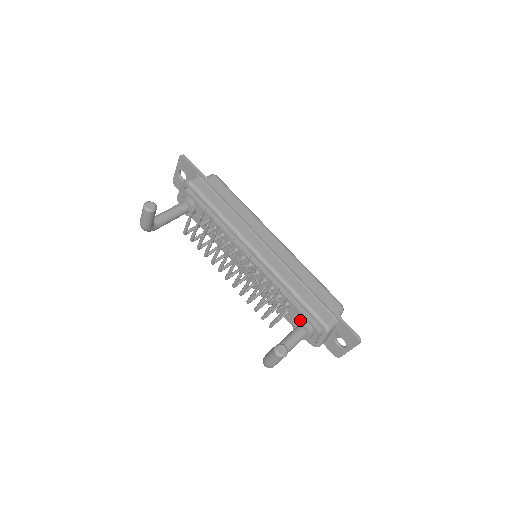
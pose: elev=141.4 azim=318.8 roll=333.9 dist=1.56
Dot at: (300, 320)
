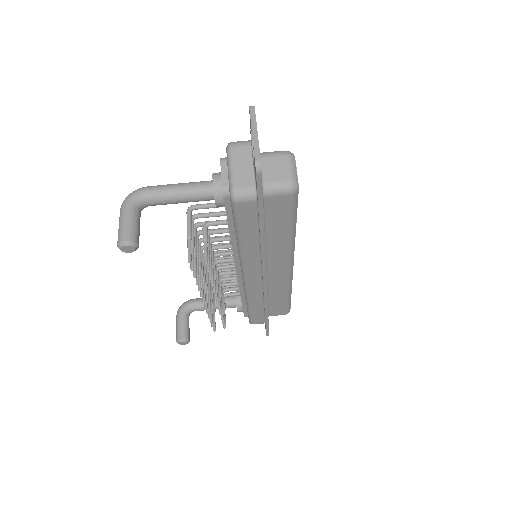
Dot at: (240, 304)
